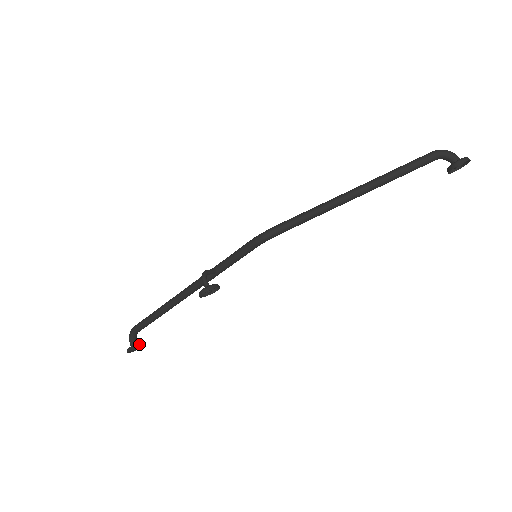
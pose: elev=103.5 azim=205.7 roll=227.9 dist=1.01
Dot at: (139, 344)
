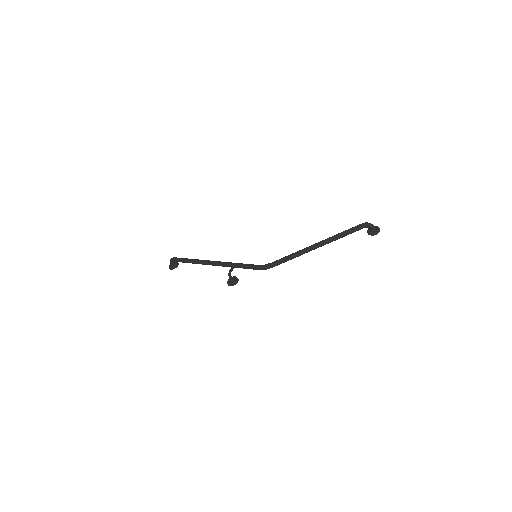
Dot at: (177, 265)
